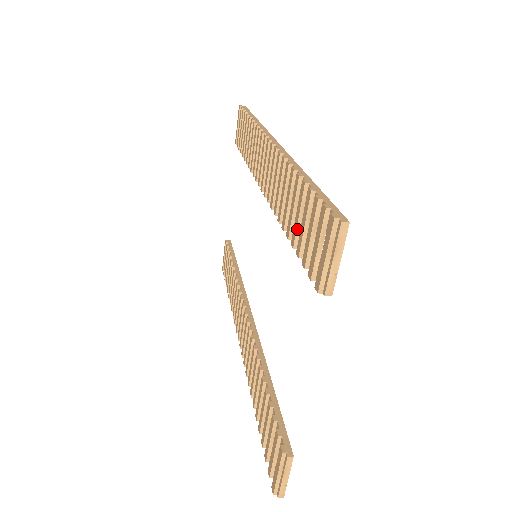
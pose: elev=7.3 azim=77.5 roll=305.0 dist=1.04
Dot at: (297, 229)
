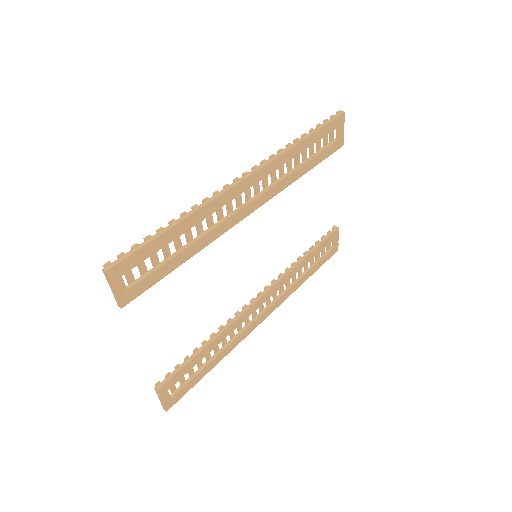
Dot at: (164, 257)
